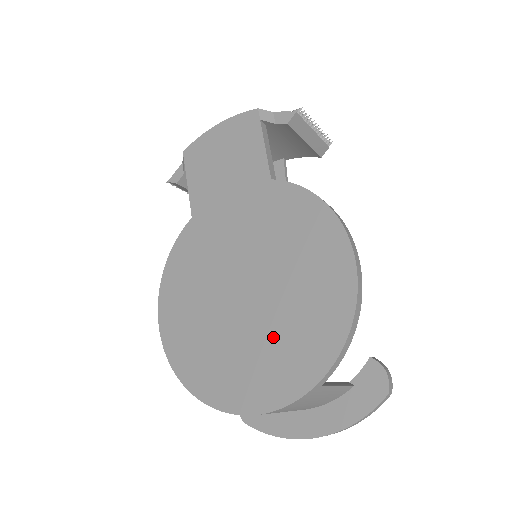
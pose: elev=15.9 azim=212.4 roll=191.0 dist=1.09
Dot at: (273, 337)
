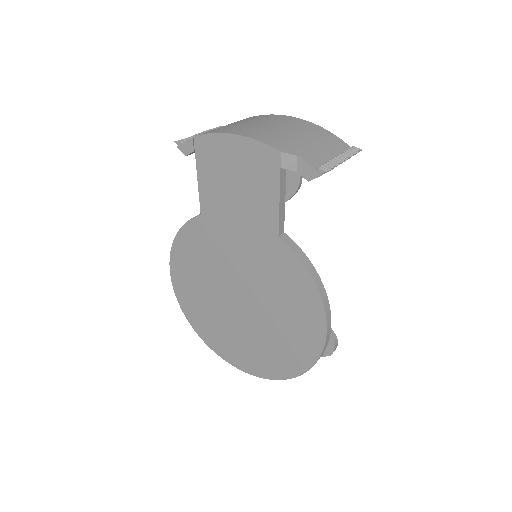
Dot at: (256, 341)
